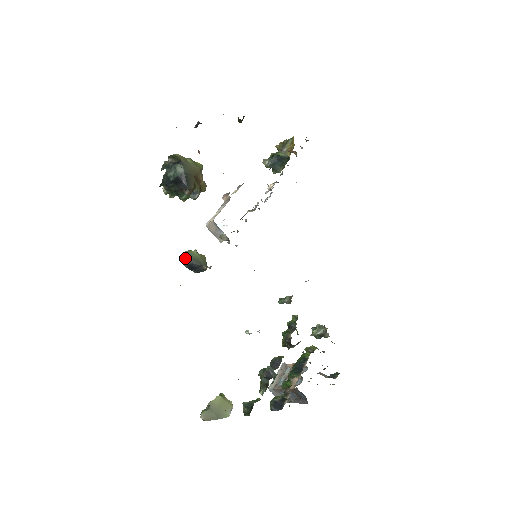
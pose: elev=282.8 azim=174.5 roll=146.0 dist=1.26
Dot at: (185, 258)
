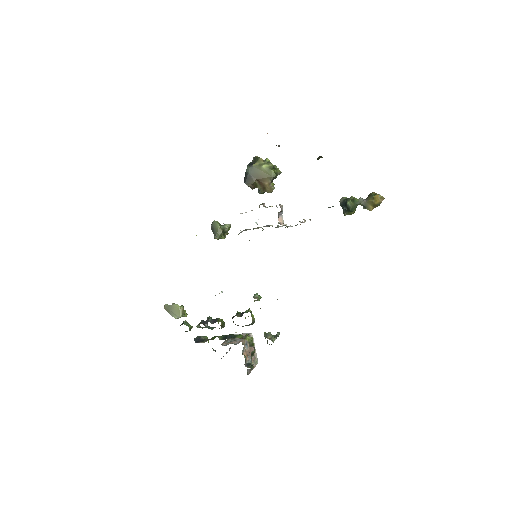
Dot at: (212, 224)
